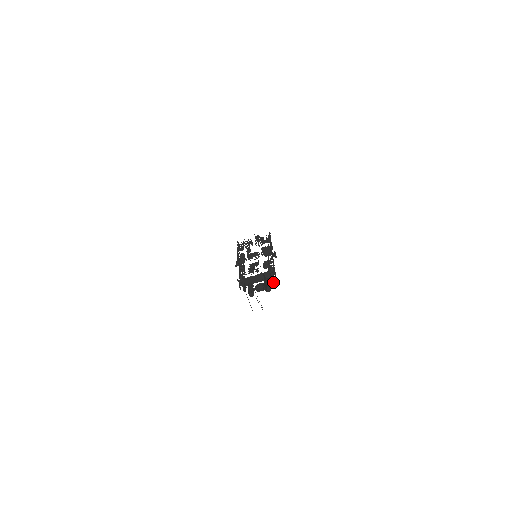
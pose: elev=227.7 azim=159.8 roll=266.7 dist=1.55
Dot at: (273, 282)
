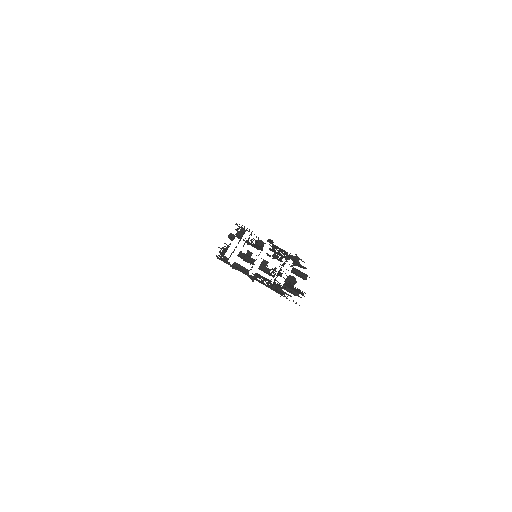
Dot at: (306, 268)
